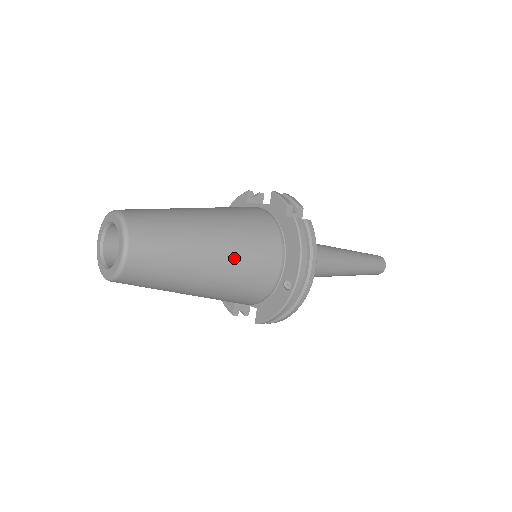
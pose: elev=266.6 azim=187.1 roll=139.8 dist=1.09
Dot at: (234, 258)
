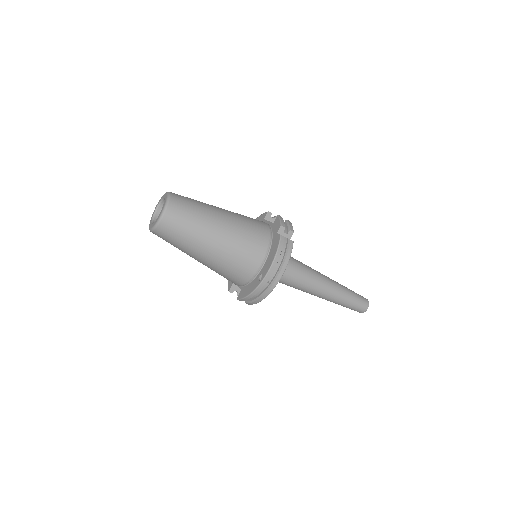
Dot at: (229, 245)
